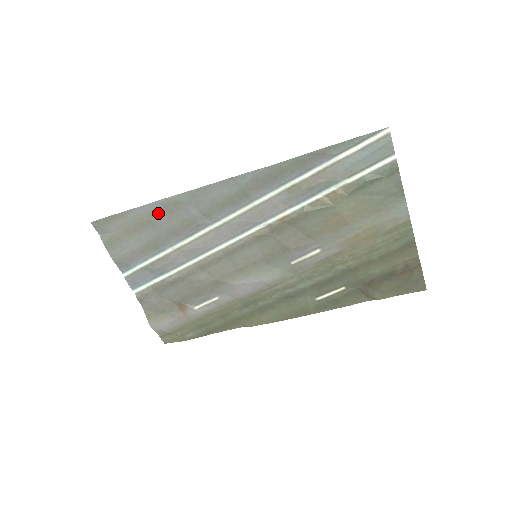
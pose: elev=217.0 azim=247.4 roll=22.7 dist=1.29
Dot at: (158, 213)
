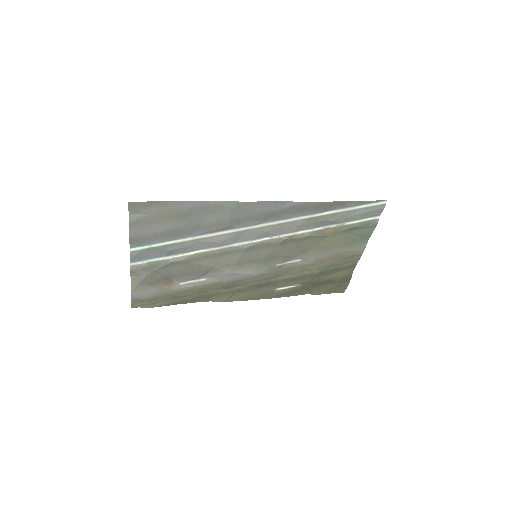
Dot at: (199, 210)
